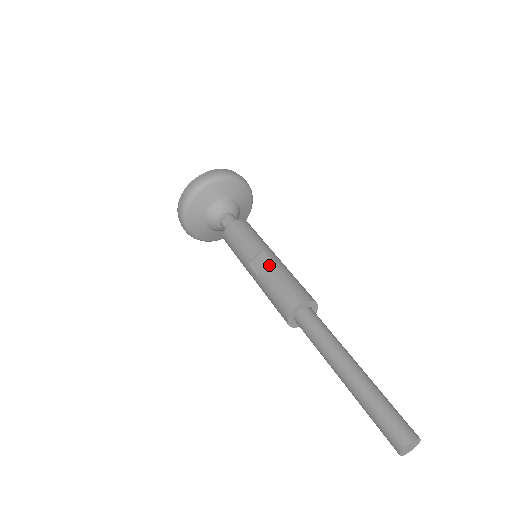
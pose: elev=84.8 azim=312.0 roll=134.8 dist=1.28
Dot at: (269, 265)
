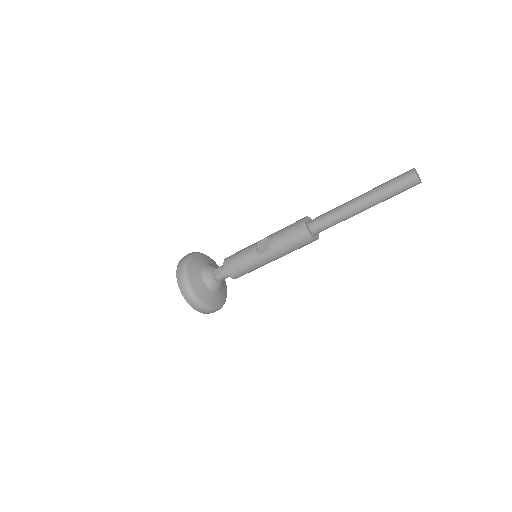
Dot at: (268, 238)
